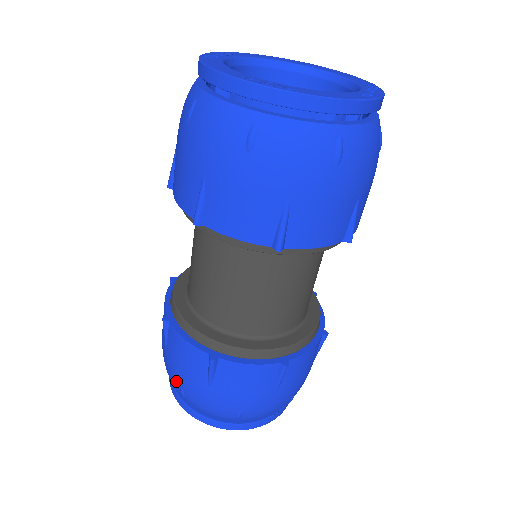
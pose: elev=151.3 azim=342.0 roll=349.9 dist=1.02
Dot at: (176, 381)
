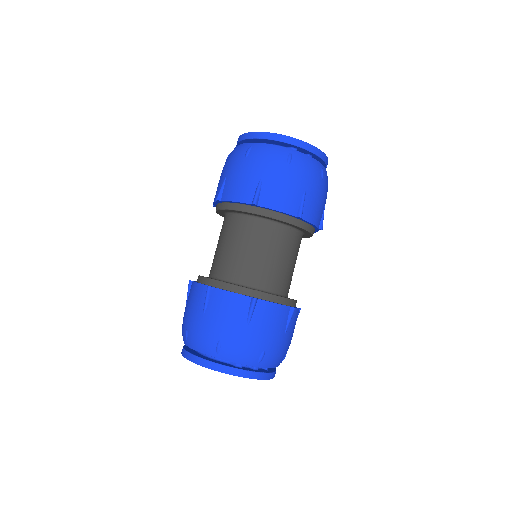
Dot at: (185, 325)
